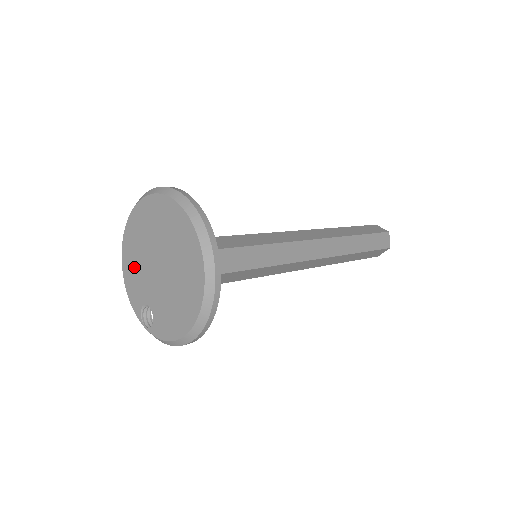
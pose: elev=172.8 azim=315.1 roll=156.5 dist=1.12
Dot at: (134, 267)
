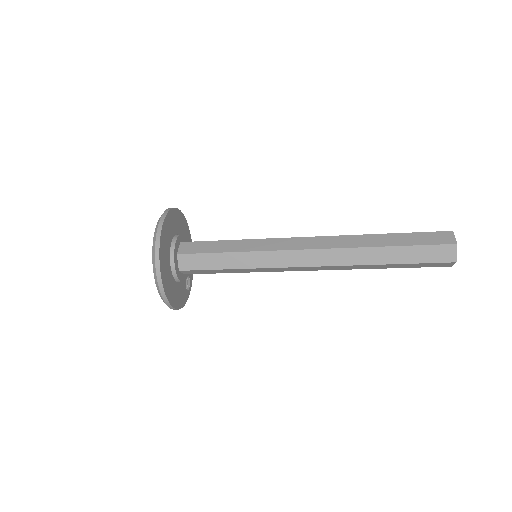
Dot at: occluded
